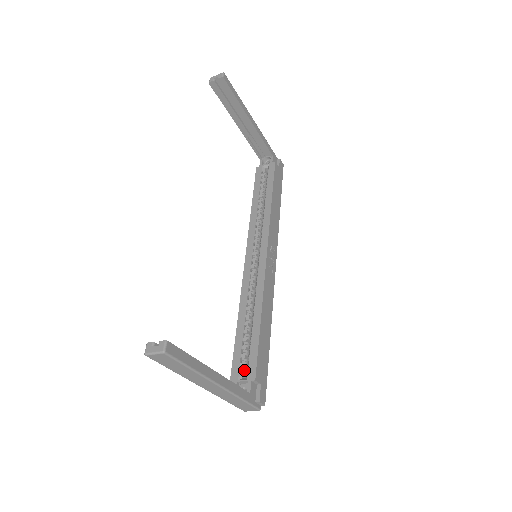
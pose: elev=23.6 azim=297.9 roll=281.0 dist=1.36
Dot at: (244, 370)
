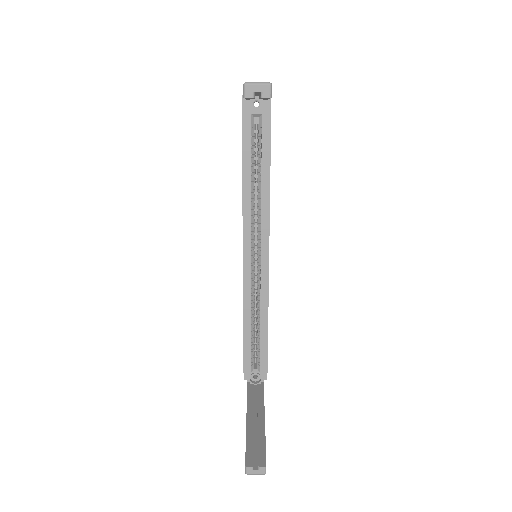
Dot at: (254, 362)
